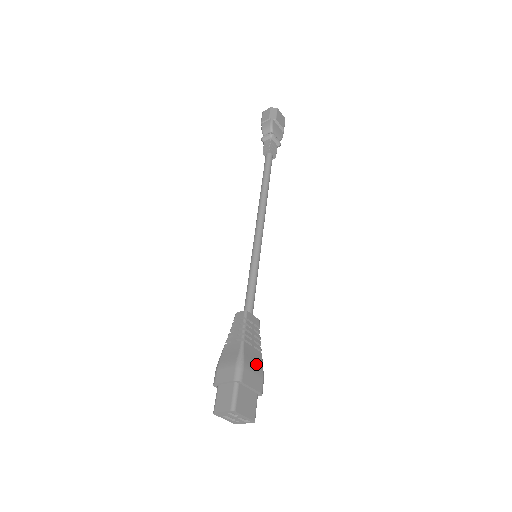
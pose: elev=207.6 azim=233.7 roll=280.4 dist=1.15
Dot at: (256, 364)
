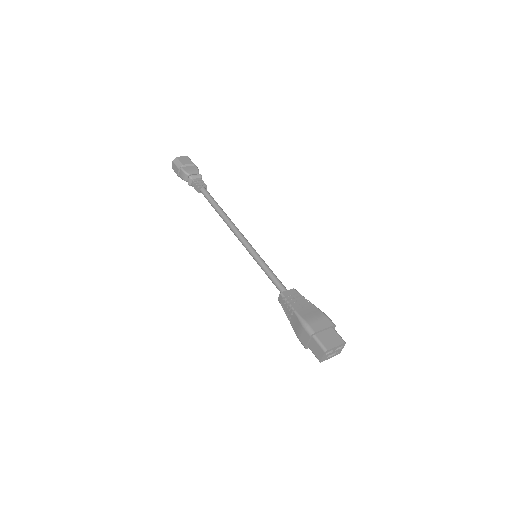
Dot at: (315, 314)
